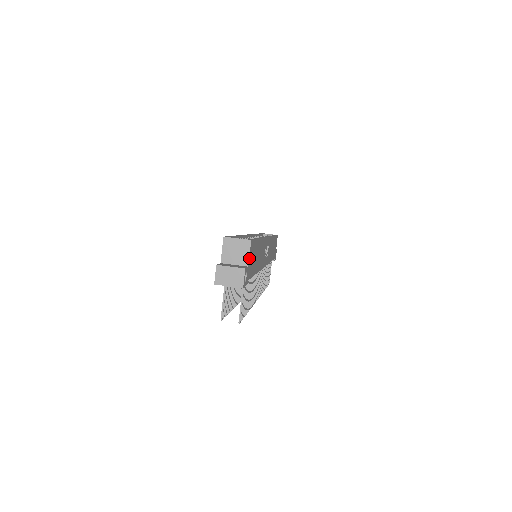
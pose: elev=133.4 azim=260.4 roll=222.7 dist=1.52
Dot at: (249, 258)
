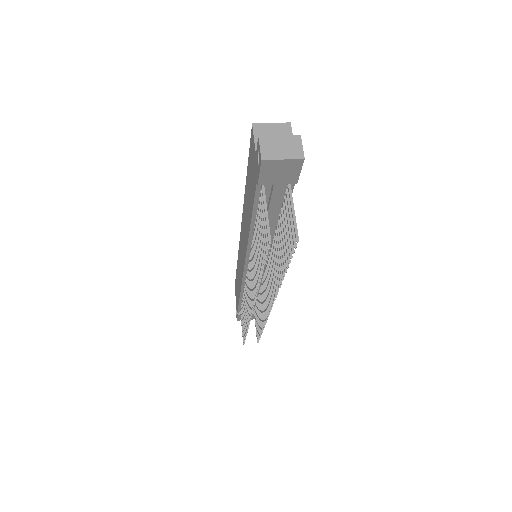
Dot at: occluded
